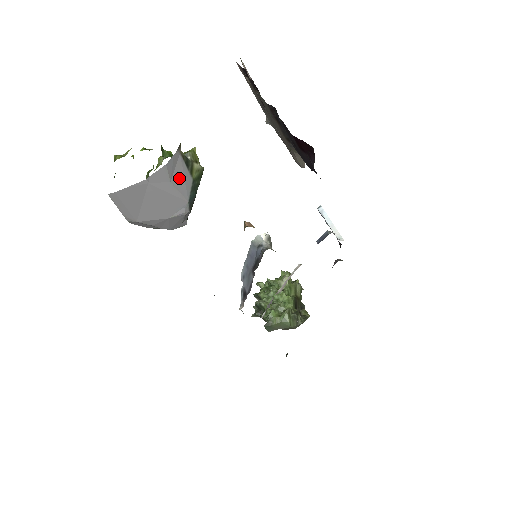
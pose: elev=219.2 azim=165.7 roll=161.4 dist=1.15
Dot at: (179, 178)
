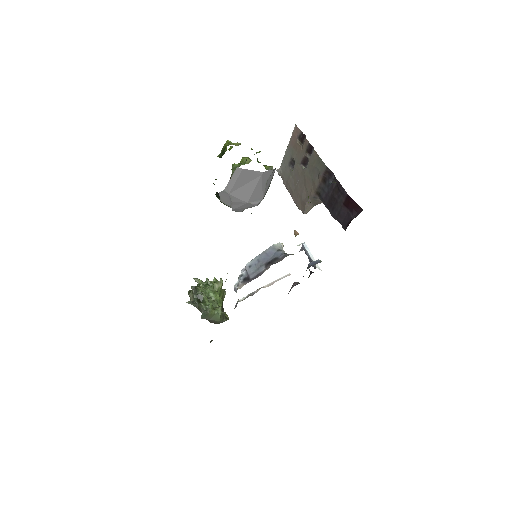
Dot at: (269, 181)
